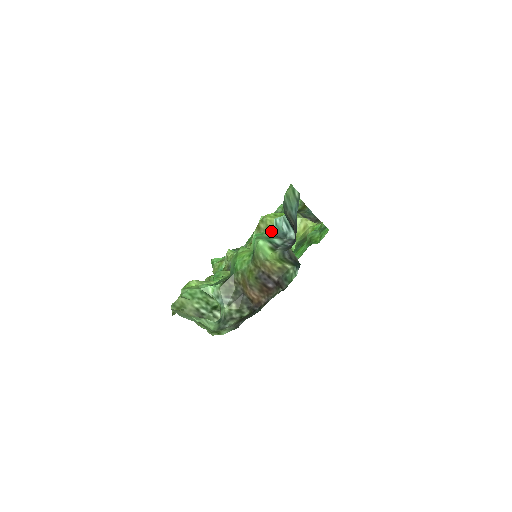
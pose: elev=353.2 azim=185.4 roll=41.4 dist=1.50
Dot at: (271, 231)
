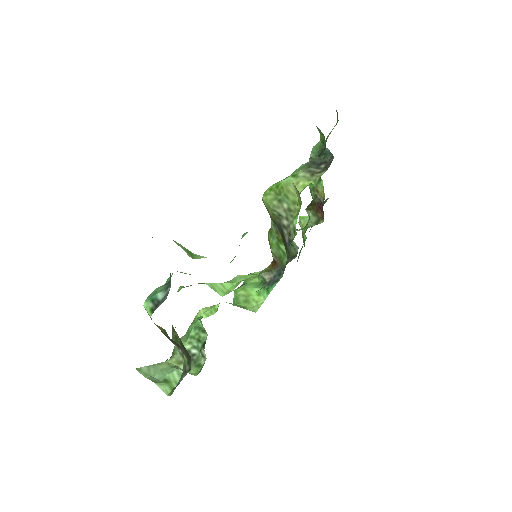
Dot at: occluded
